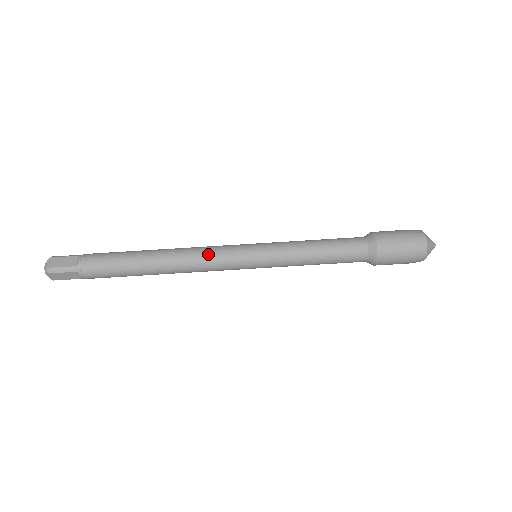
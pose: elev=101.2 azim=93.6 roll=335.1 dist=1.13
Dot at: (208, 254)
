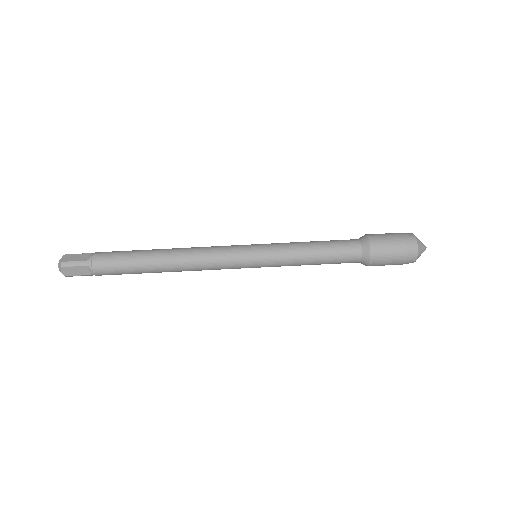
Dot at: (211, 251)
